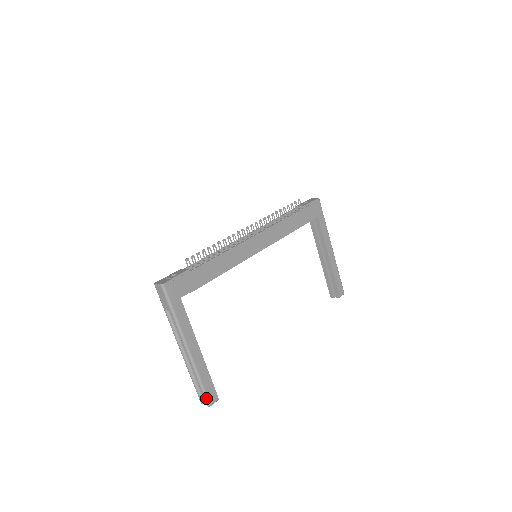
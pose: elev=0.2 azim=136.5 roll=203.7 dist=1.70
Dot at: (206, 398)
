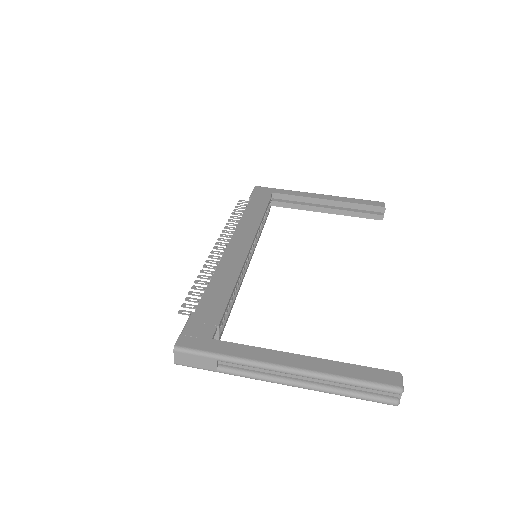
Dot at: (384, 387)
